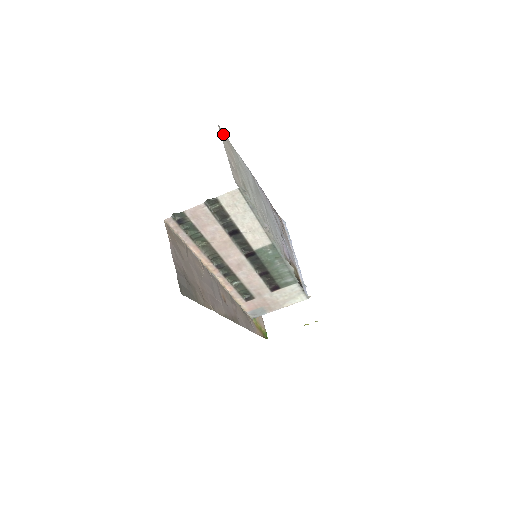
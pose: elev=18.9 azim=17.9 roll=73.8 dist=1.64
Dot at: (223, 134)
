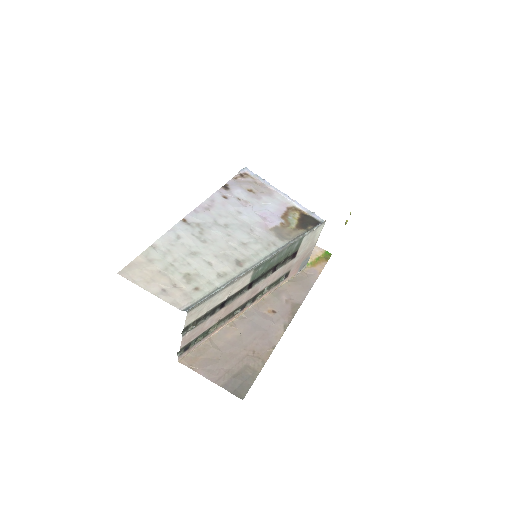
Dot at: (130, 270)
